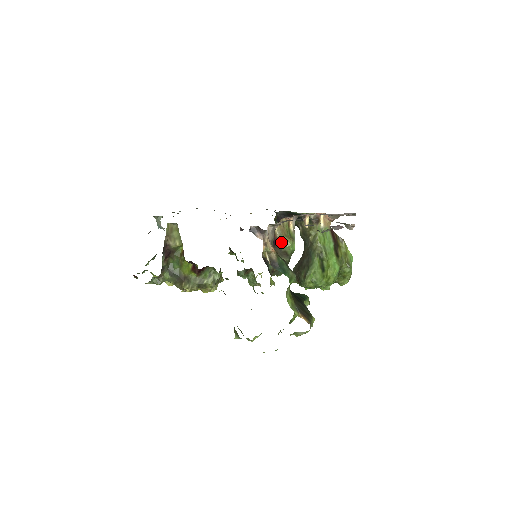
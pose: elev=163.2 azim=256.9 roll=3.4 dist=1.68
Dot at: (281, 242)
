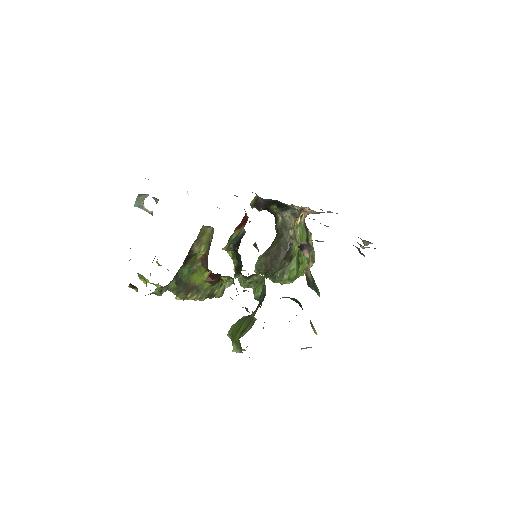
Dot at: (292, 247)
